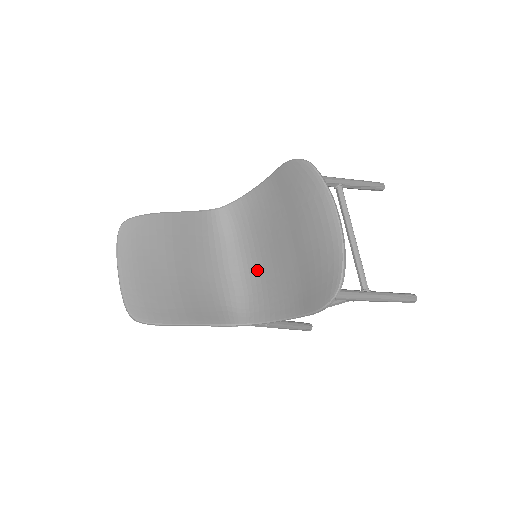
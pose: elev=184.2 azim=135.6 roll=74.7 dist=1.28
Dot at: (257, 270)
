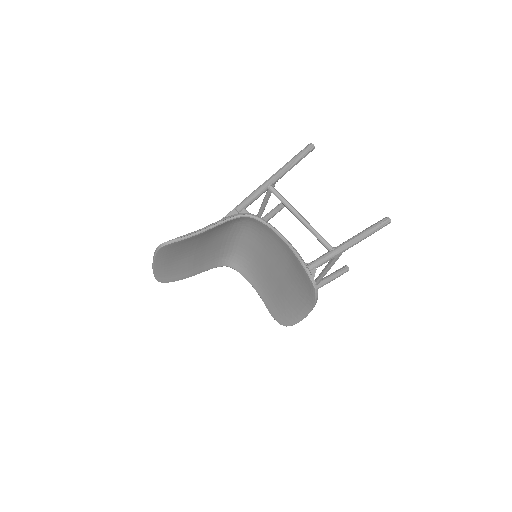
Dot at: (253, 253)
